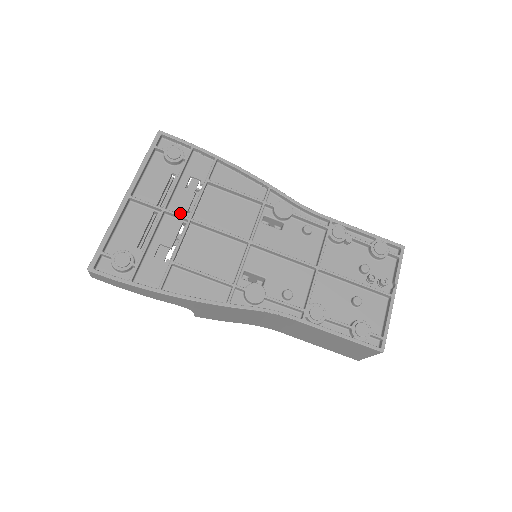
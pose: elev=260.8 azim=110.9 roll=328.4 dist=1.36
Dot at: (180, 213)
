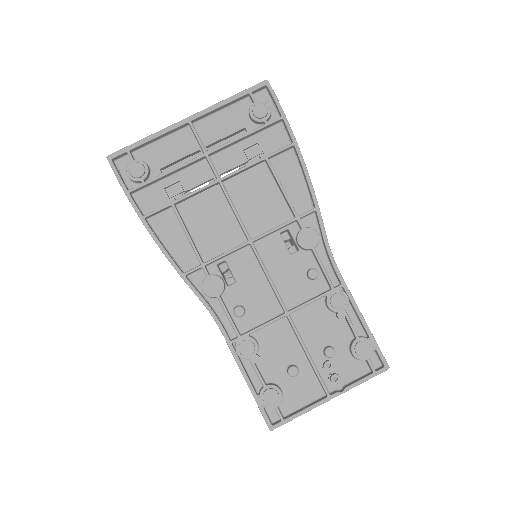
Dot at: (219, 168)
